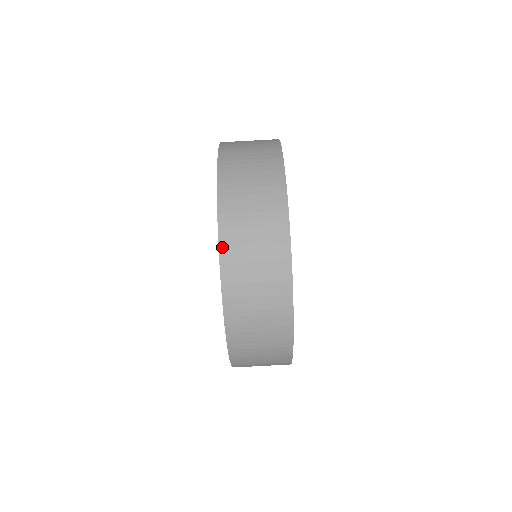
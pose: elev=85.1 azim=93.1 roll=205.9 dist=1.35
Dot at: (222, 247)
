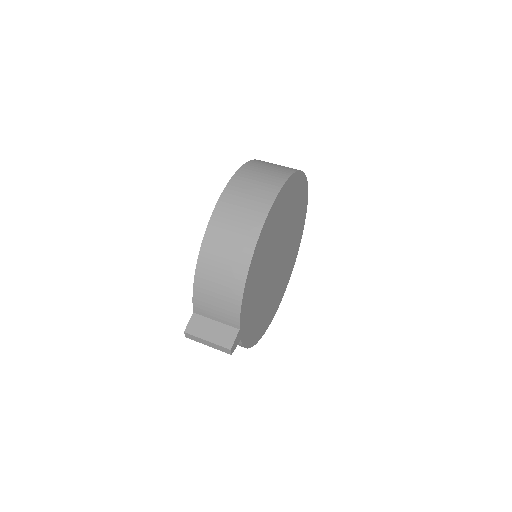
Dot at: (256, 160)
